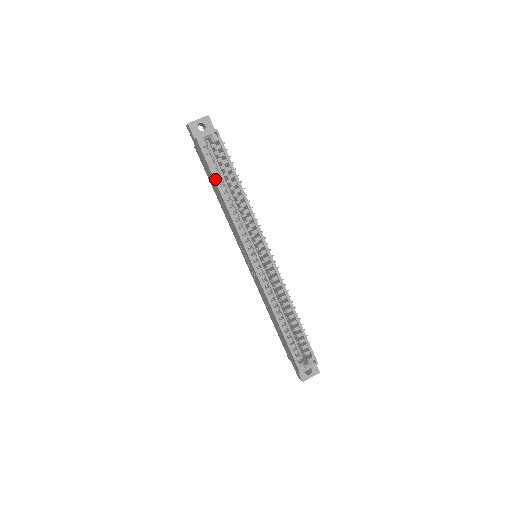
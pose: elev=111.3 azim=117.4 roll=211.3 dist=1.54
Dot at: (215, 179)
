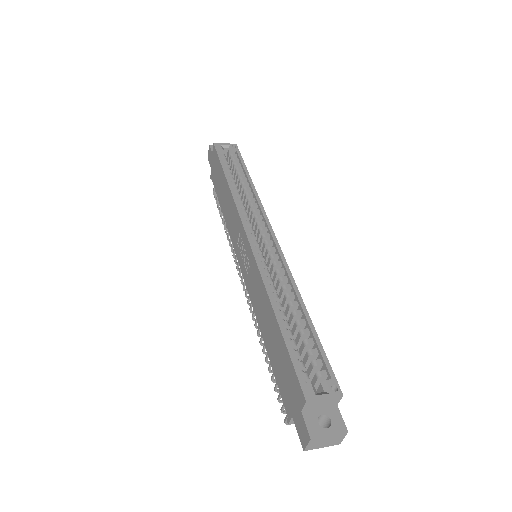
Dot at: (223, 168)
